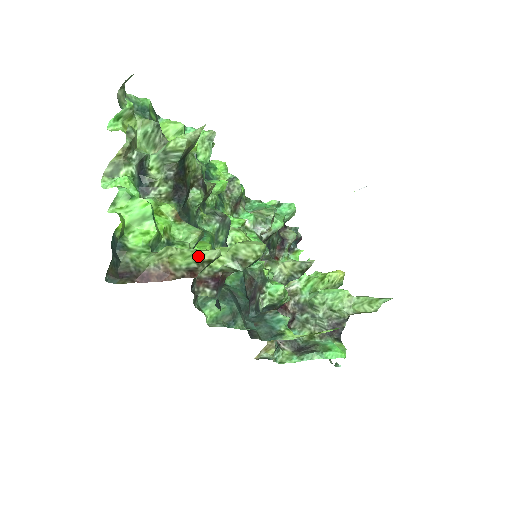
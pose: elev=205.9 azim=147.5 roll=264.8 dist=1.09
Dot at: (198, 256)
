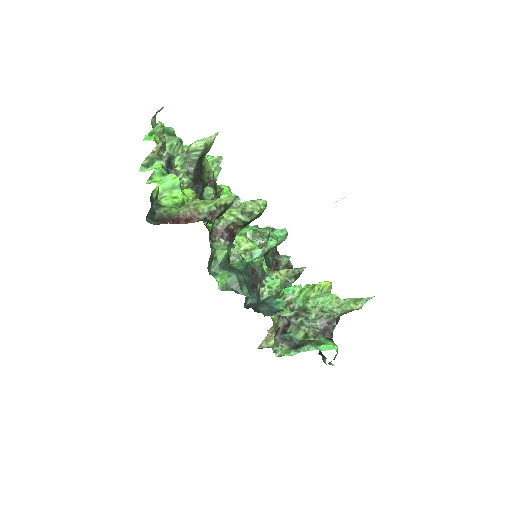
Dot at: (217, 201)
